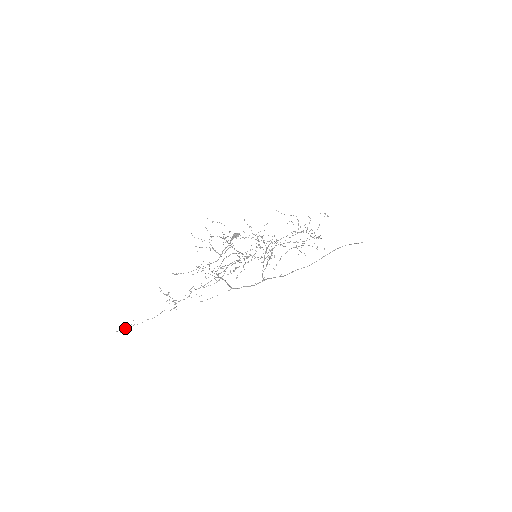
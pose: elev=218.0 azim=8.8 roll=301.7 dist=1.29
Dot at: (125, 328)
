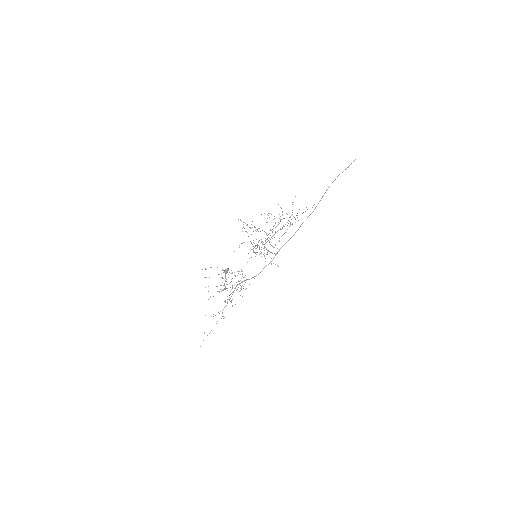
Dot at: occluded
